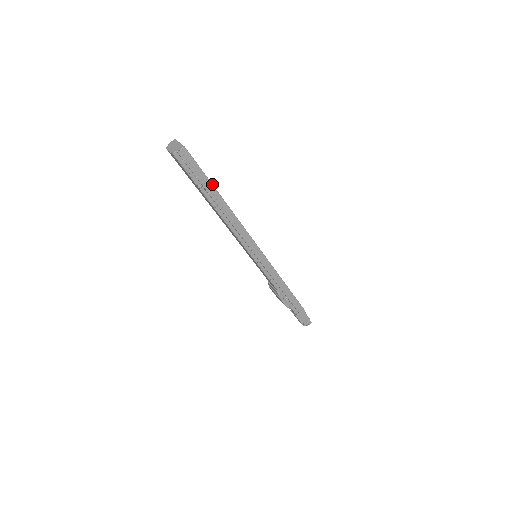
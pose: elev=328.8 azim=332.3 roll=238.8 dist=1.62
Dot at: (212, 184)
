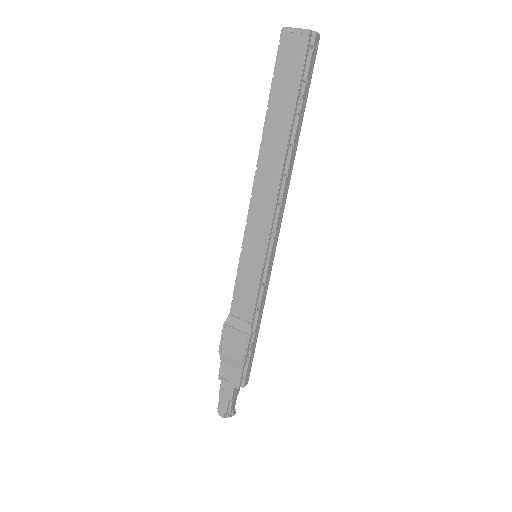
Dot at: (305, 107)
